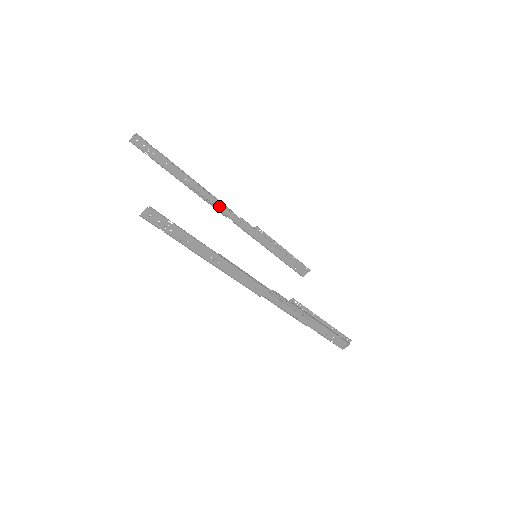
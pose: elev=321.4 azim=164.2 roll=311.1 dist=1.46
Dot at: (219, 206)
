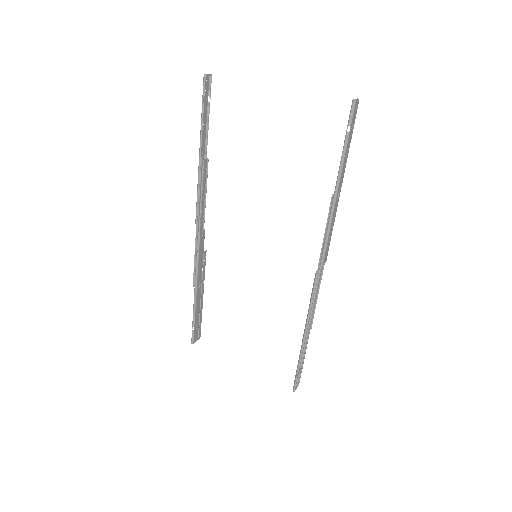
Dot at: (201, 204)
